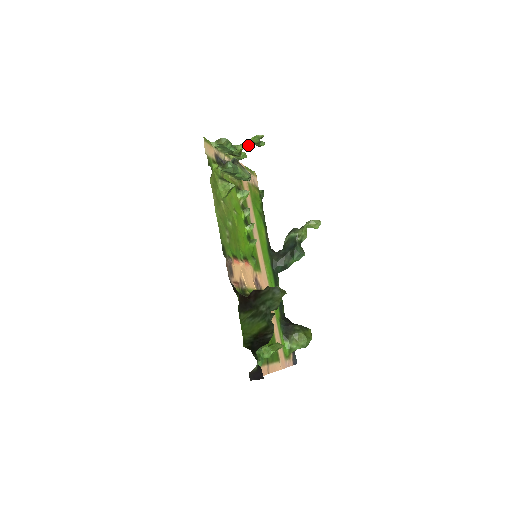
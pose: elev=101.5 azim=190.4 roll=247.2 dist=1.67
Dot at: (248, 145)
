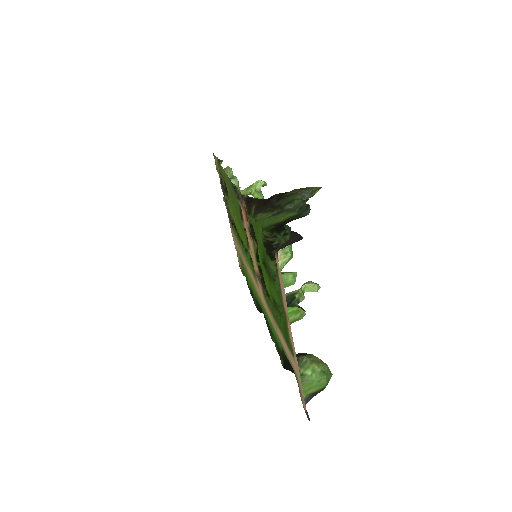
Dot at: (250, 190)
